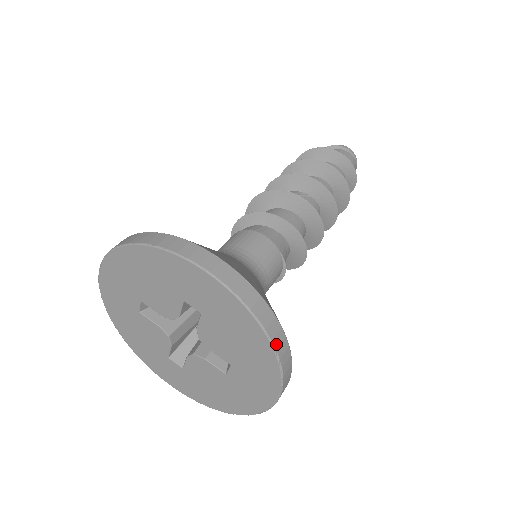
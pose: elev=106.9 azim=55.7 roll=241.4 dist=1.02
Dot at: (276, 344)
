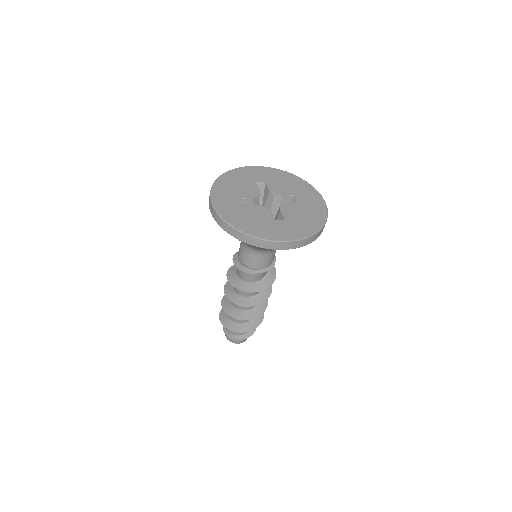
Dot at: occluded
